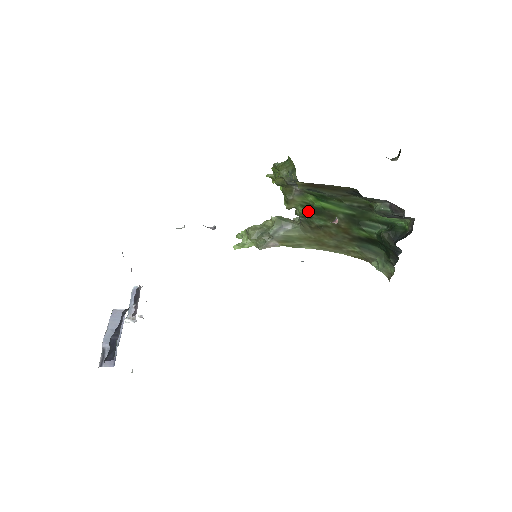
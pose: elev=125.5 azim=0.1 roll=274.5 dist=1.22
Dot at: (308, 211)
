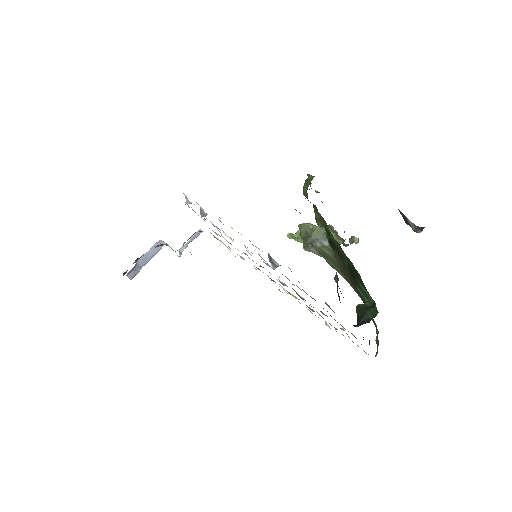
Dot at: (329, 238)
